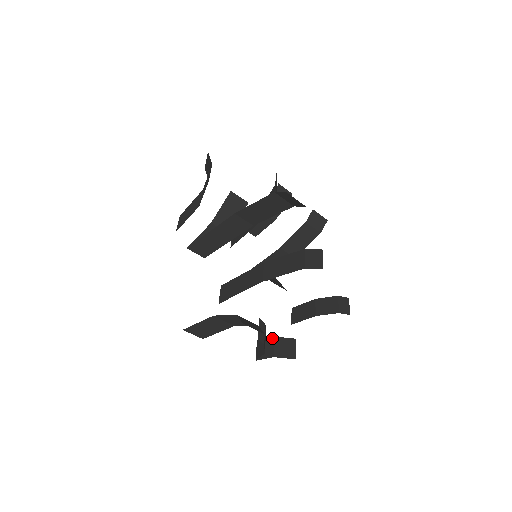
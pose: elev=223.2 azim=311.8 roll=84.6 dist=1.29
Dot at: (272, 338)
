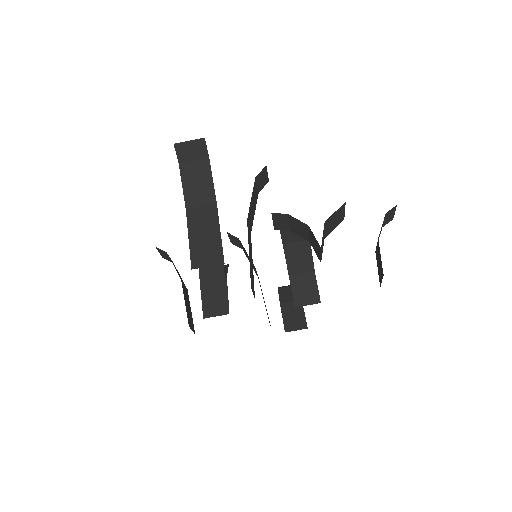
Dot at: (323, 241)
